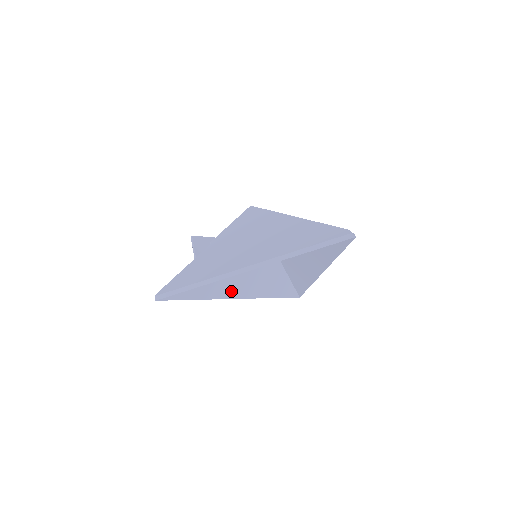
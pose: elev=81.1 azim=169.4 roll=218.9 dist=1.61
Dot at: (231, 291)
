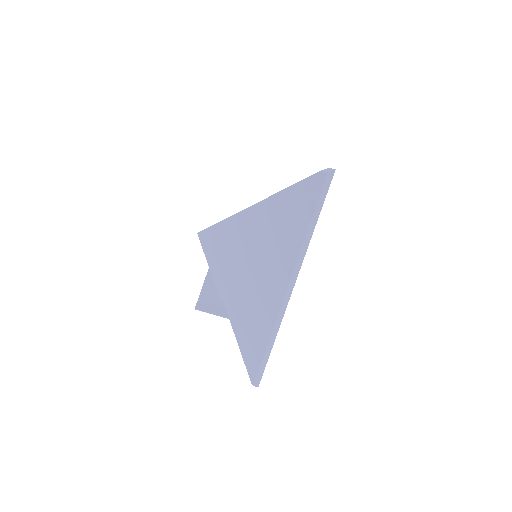
Dot at: occluded
